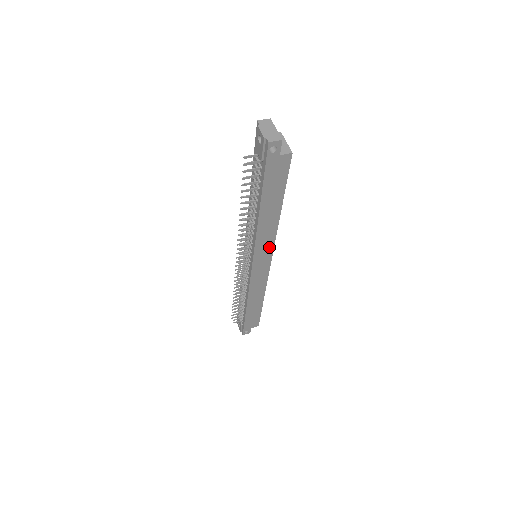
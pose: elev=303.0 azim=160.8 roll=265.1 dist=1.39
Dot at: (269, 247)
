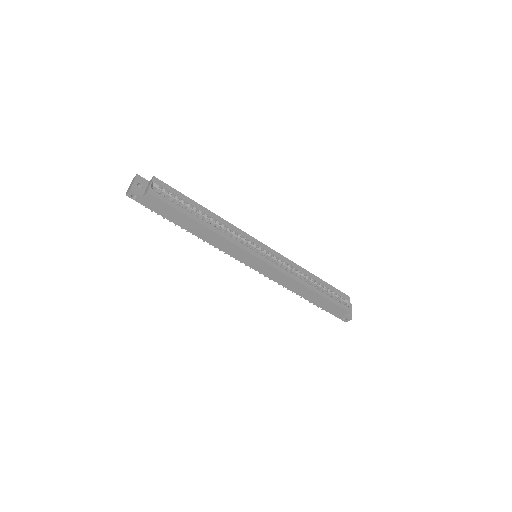
Dot at: (238, 250)
